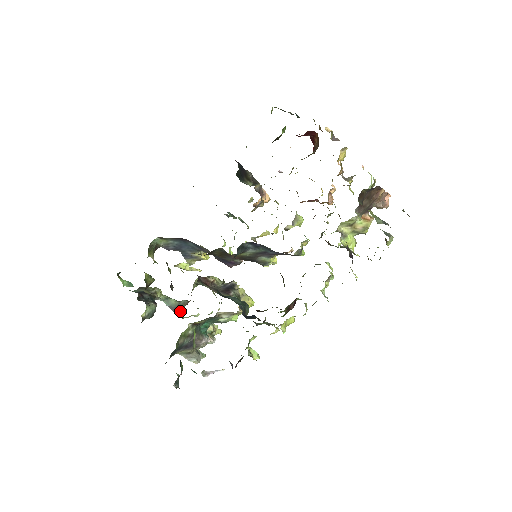
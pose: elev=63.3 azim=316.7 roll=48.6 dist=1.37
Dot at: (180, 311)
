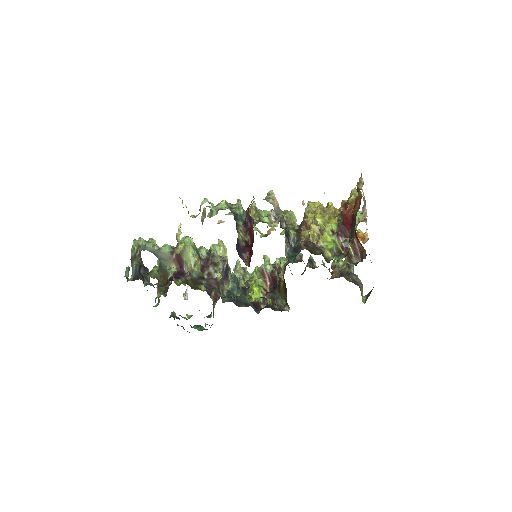
Dot at: (162, 260)
